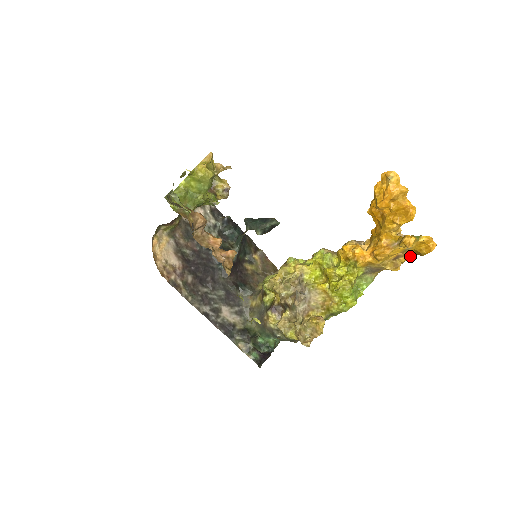
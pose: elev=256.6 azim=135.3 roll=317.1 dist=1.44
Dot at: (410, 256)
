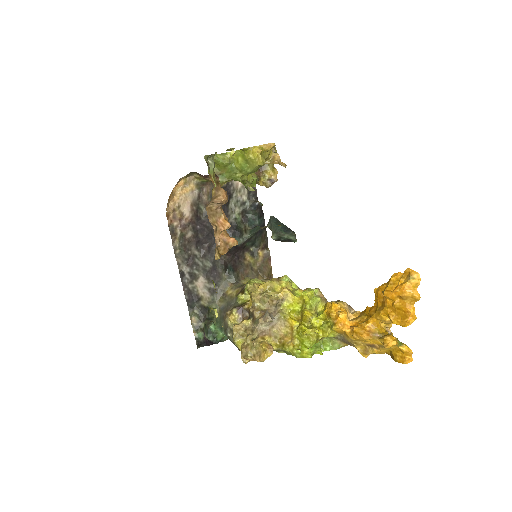
Dot at: (384, 352)
